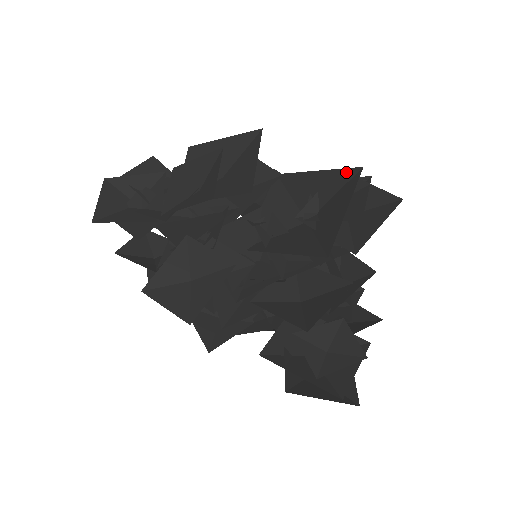
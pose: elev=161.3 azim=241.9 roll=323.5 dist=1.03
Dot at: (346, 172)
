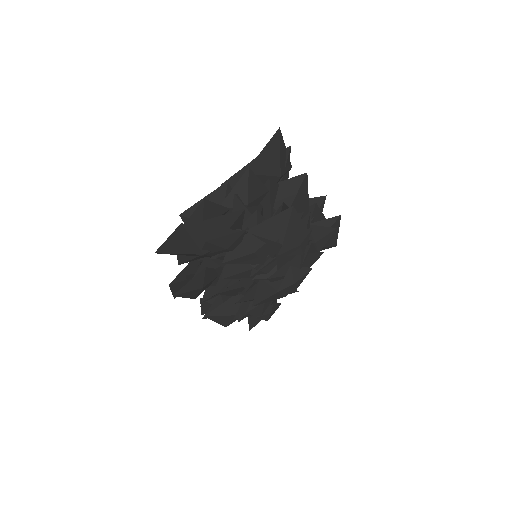
Dot at: occluded
